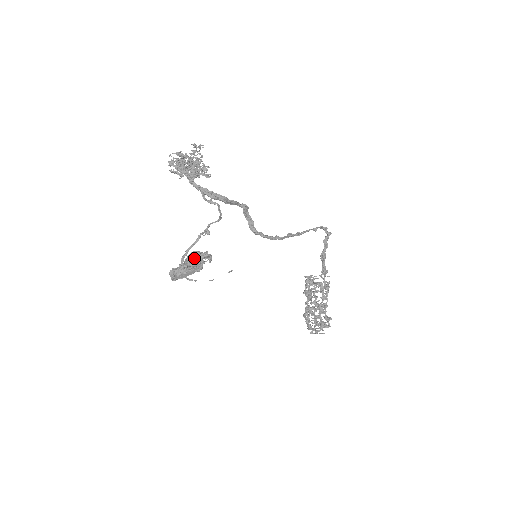
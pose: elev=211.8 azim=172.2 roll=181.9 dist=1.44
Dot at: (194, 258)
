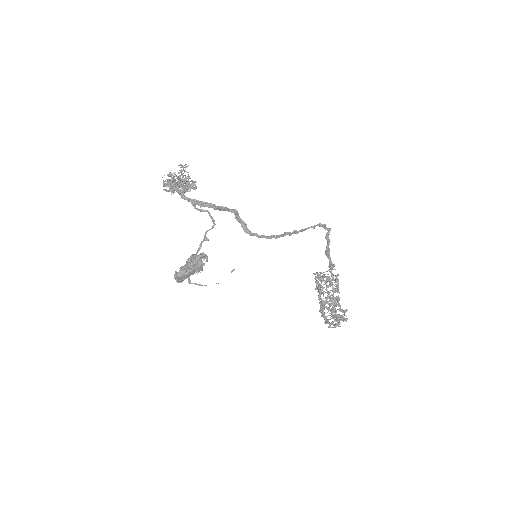
Dot at: occluded
